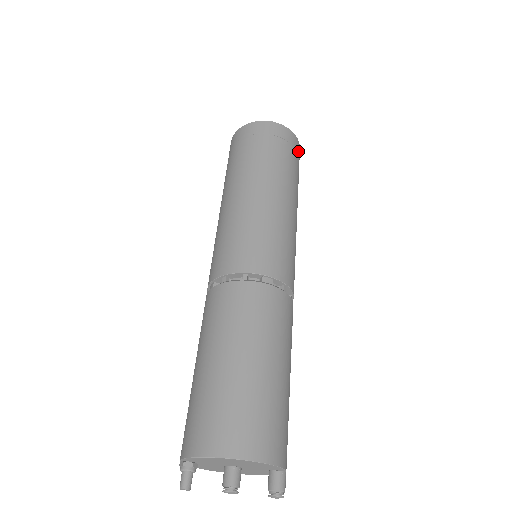
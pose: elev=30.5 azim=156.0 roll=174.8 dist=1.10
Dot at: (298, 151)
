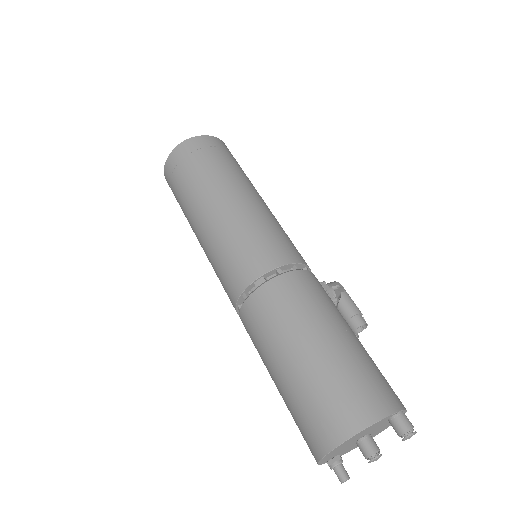
Dot at: (210, 144)
